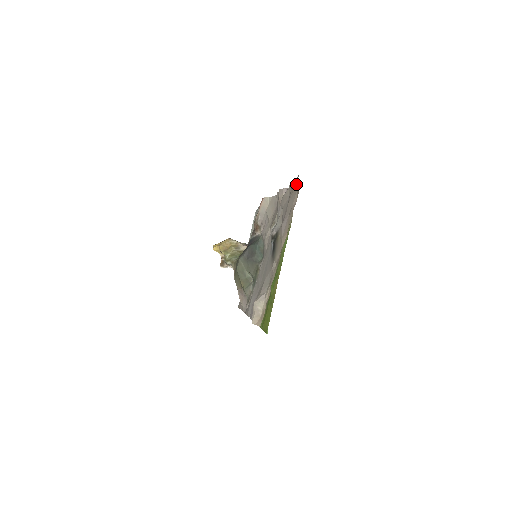
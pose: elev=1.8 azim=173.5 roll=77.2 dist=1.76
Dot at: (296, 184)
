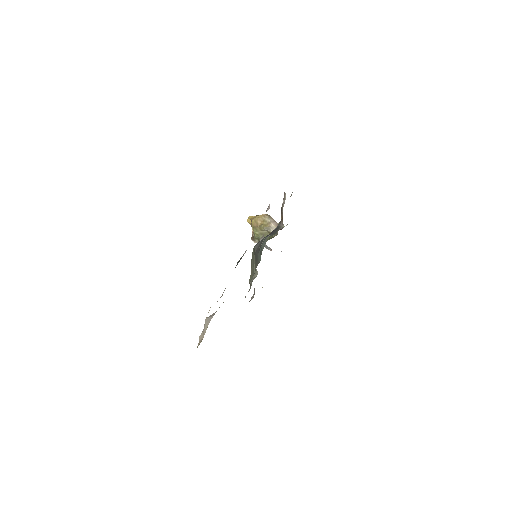
Dot at: occluded
